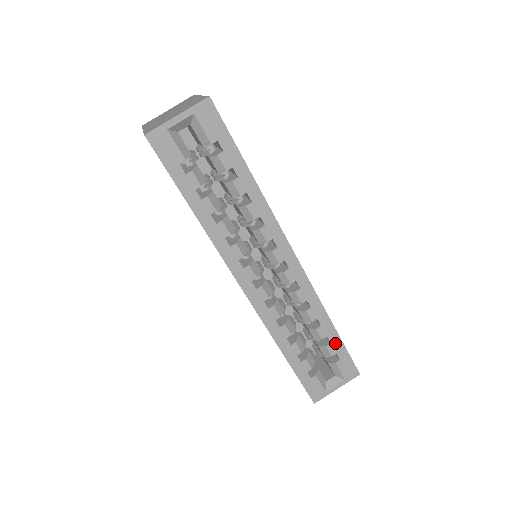
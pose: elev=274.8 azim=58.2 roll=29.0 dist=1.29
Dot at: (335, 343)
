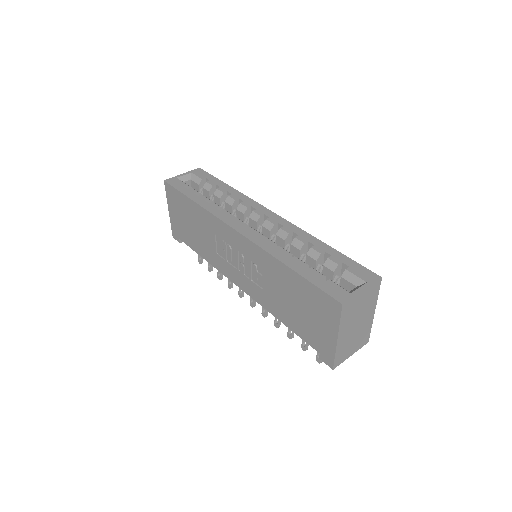
Dot at: (336, 256)
